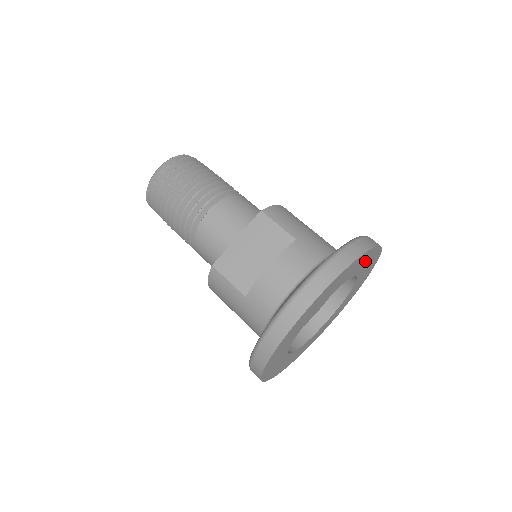
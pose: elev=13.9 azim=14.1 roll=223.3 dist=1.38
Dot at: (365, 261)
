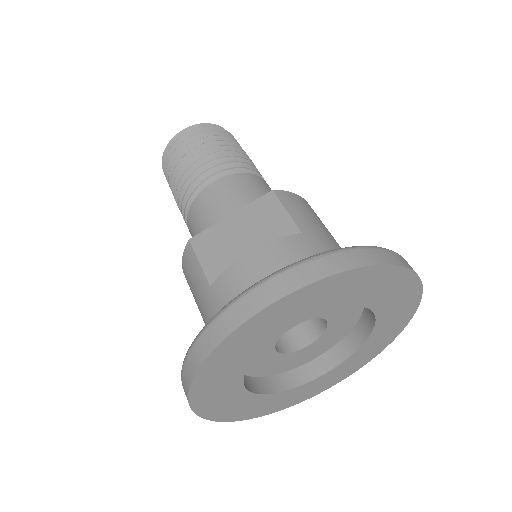
Dot at: (389, 289)
